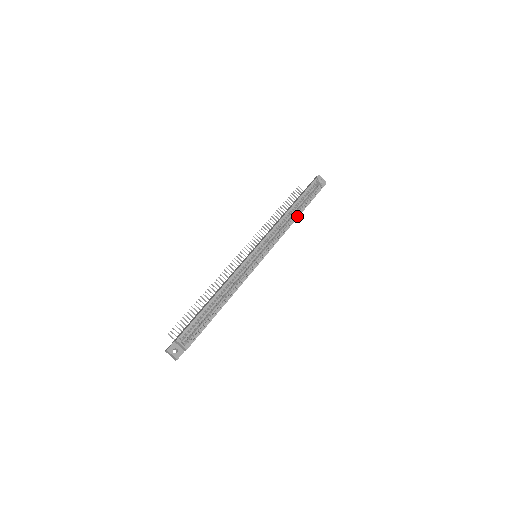
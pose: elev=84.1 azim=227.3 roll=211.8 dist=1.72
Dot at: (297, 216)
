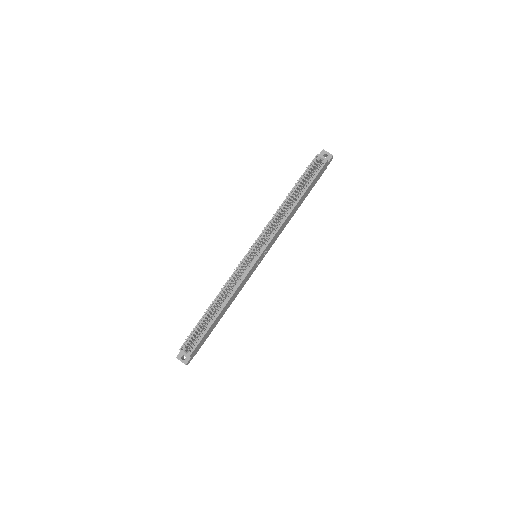
Dot at: (293, 206)
